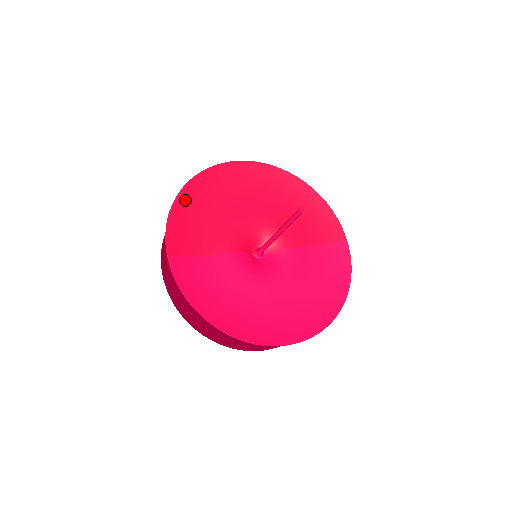
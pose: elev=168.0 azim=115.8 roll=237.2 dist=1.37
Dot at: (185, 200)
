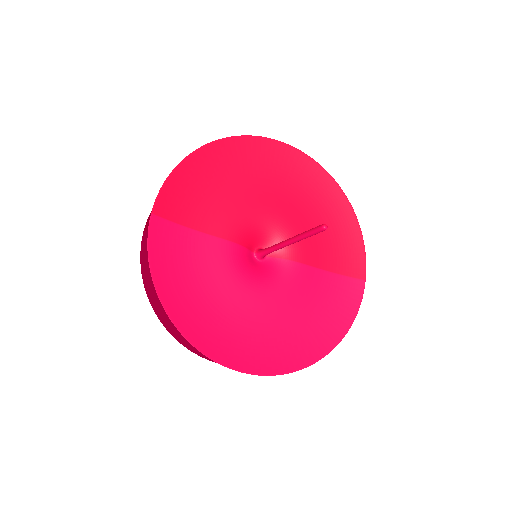
Dot at: (201, 160)
